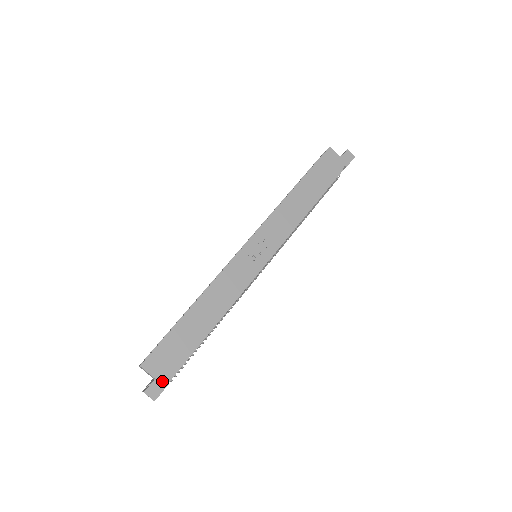
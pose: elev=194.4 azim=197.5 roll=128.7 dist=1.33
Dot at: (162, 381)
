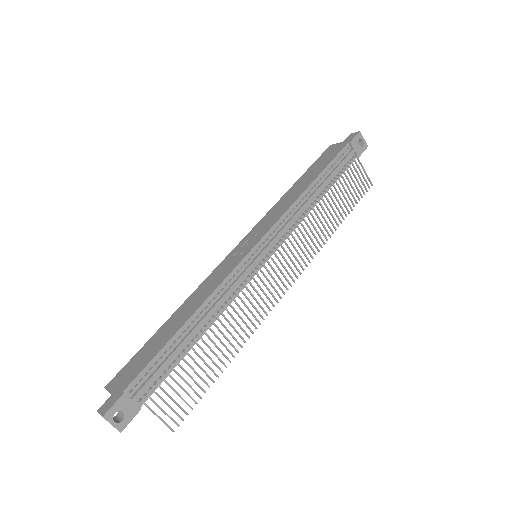
Dot at: (118, 394)
